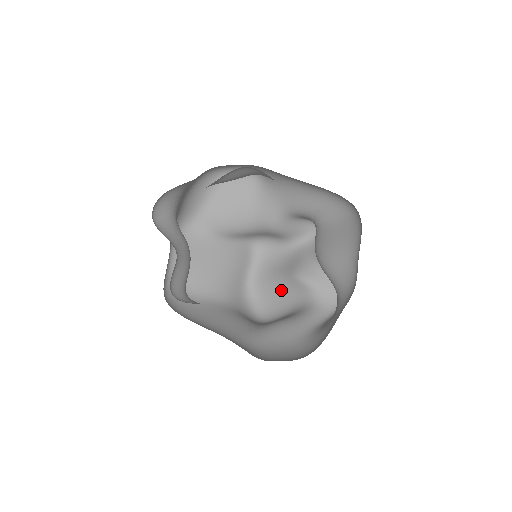
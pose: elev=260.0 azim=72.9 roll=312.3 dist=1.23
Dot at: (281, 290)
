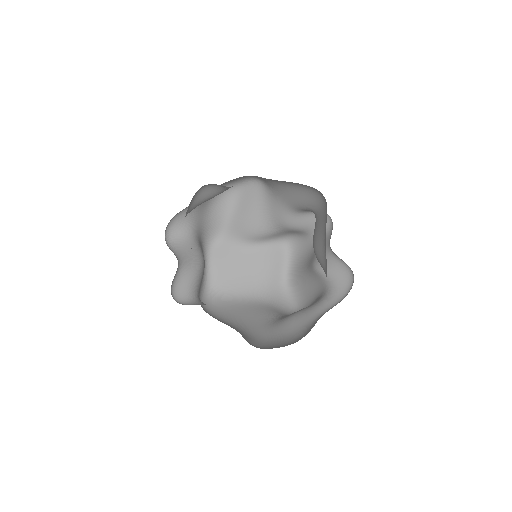
Dot at: (309, 282)
